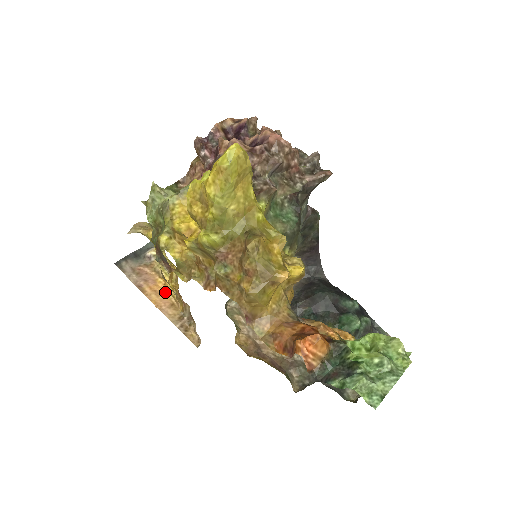
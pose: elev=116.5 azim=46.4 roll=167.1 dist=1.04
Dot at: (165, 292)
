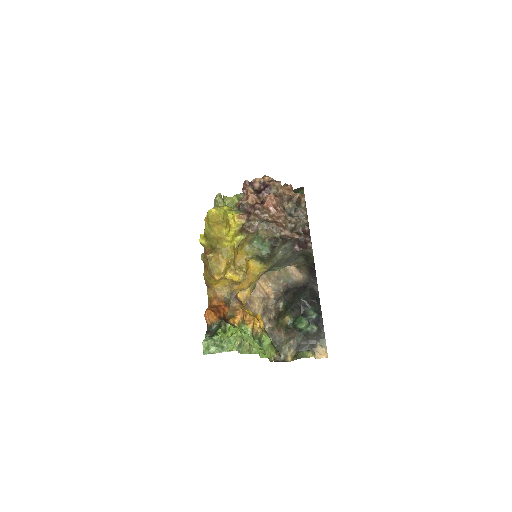
Dot at: occluded
